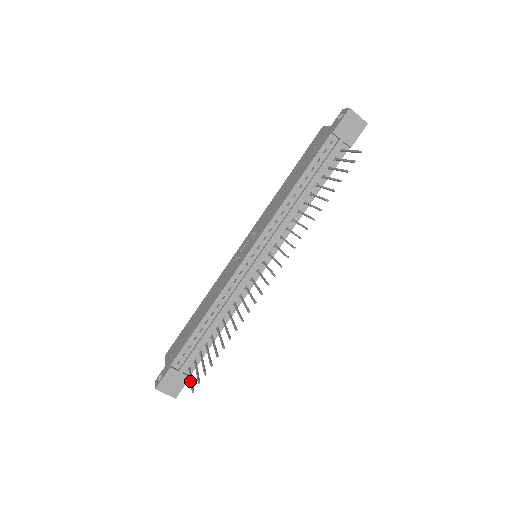
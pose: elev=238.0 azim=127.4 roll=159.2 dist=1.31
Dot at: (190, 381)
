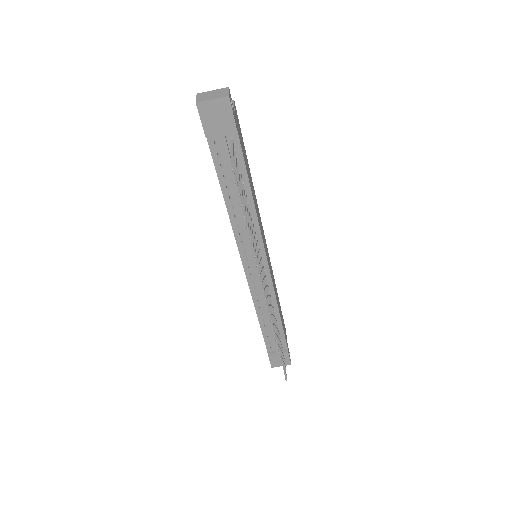
Dot at: occluded
